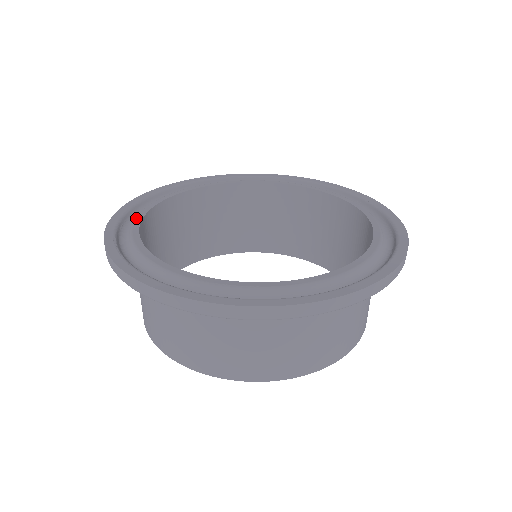
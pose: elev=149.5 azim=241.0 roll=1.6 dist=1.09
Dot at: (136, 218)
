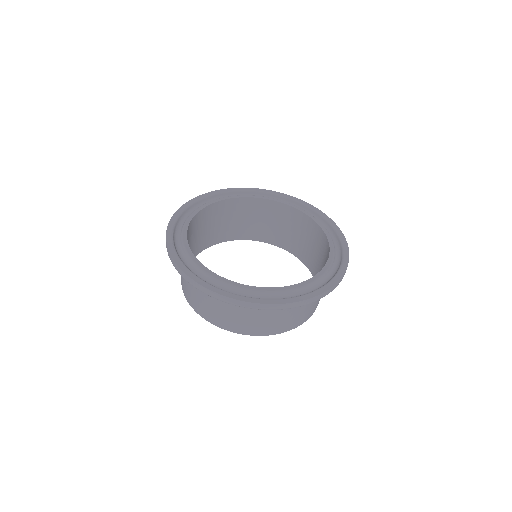
Dot at: (188, 219)
